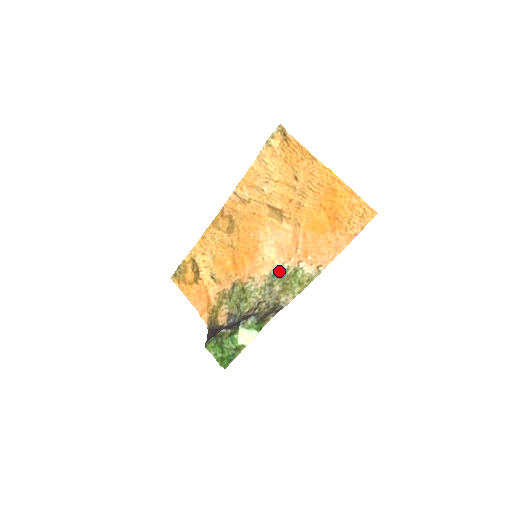
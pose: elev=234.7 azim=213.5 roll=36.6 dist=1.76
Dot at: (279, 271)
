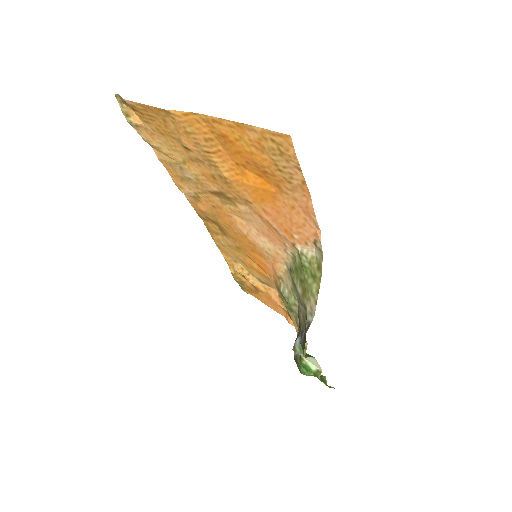
Dot at: (290, 262)
